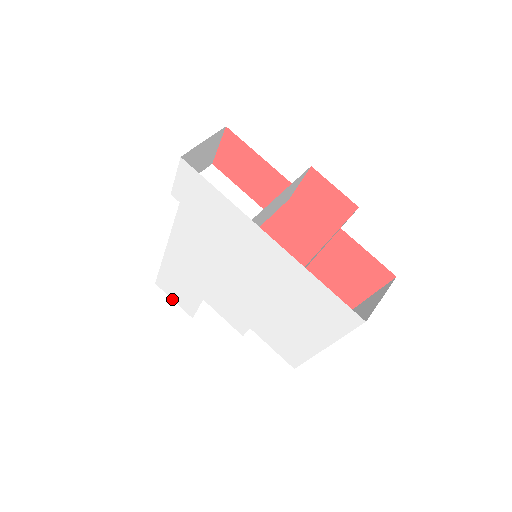
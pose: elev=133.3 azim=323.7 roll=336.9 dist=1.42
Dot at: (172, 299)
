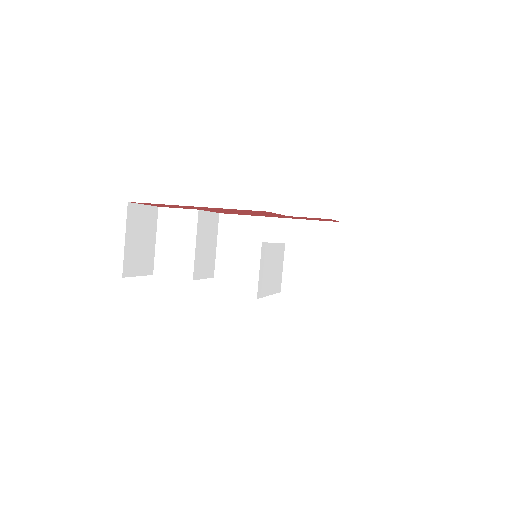
Dot at: occluded
